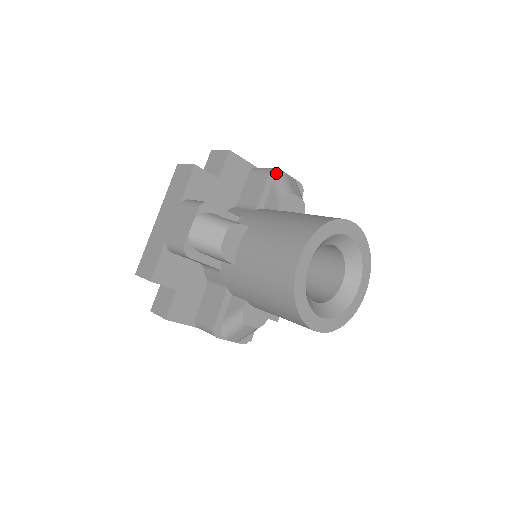
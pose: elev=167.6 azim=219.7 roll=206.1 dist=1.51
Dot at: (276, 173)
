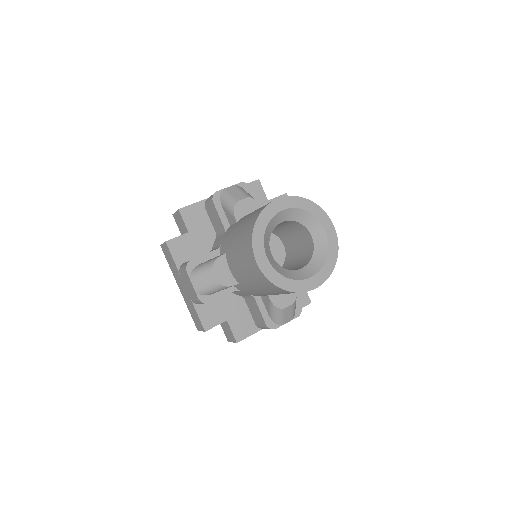
Dot at: (217, 196)
